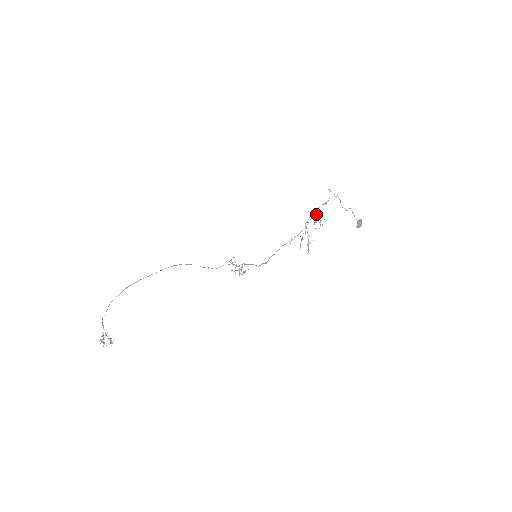
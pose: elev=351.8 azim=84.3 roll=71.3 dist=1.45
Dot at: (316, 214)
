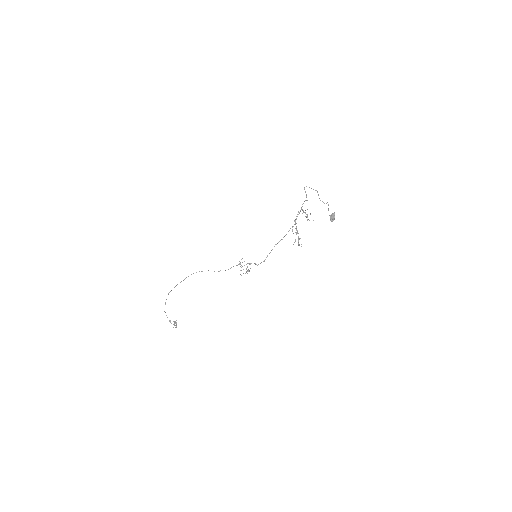
Dot at: (303, 210)
